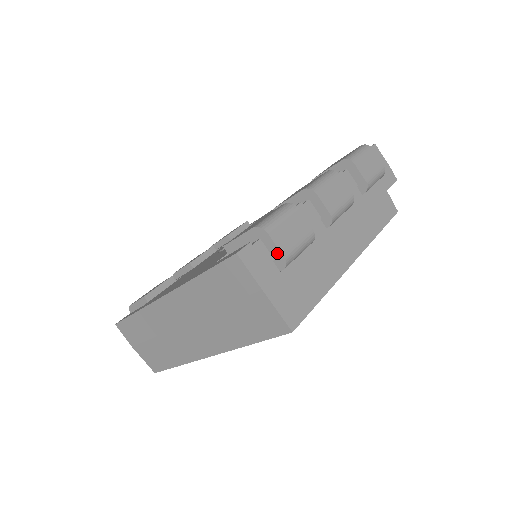
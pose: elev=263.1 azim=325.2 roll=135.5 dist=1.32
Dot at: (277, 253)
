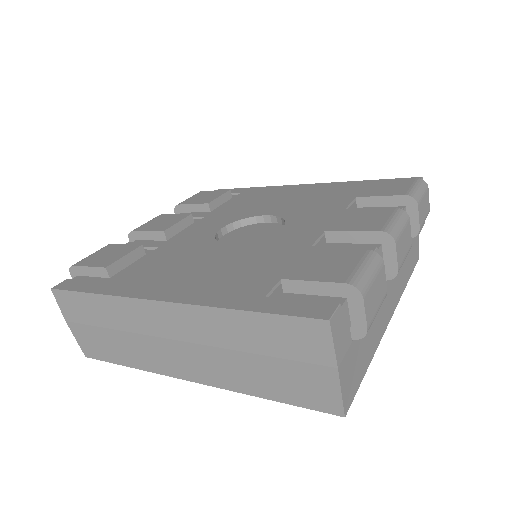
Dot at: (360, 322)
